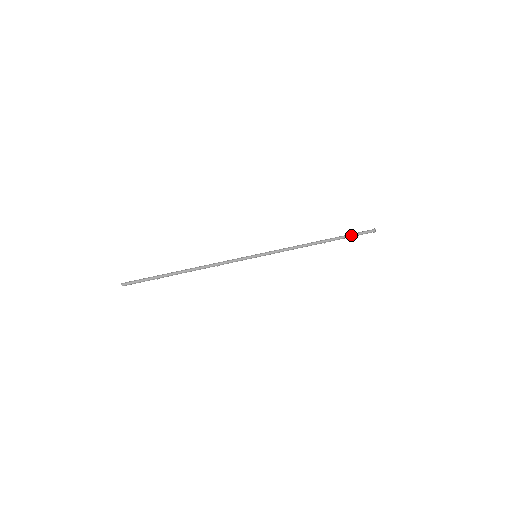
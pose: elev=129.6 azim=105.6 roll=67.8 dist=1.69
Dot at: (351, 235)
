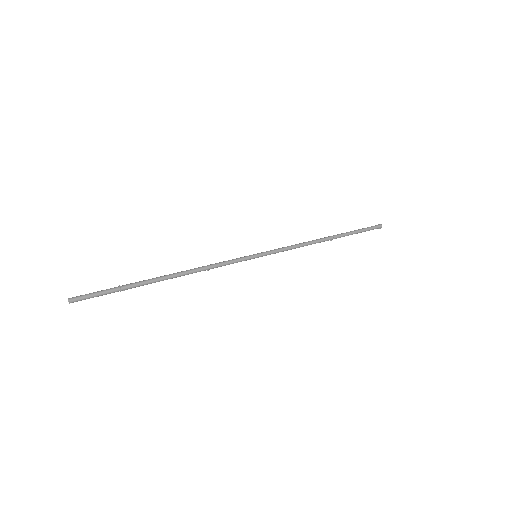
Dot at: (359, 231)
